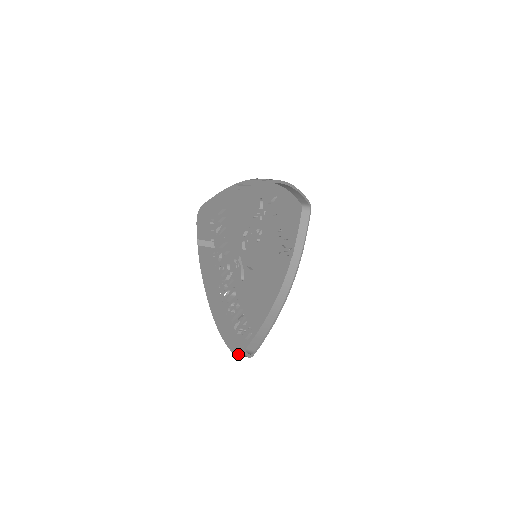
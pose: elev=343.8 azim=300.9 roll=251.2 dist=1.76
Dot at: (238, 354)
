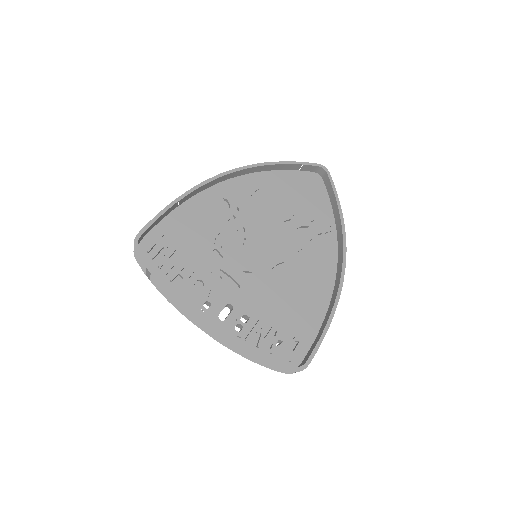
Dot at: occluded
